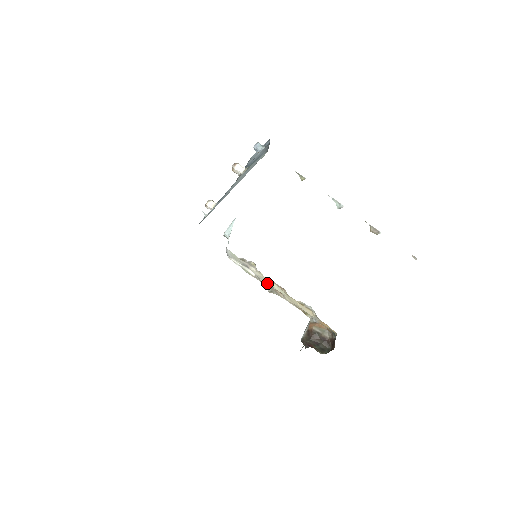
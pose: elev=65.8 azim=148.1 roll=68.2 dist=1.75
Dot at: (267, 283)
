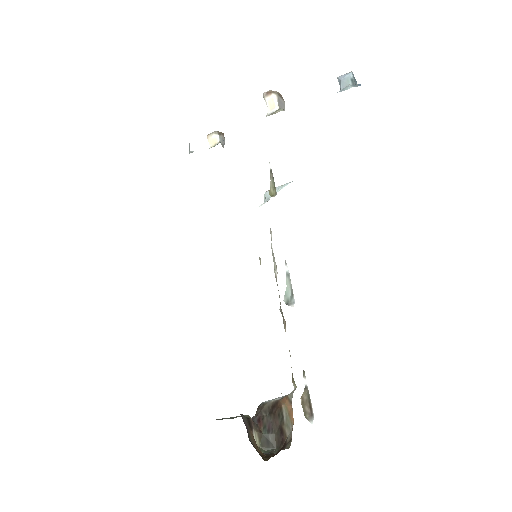
Dot at: occluded
